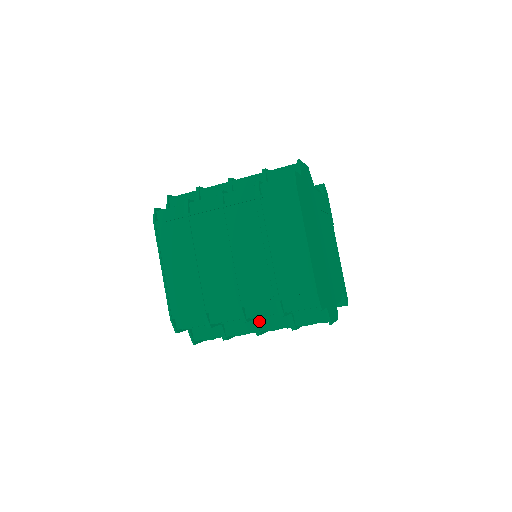
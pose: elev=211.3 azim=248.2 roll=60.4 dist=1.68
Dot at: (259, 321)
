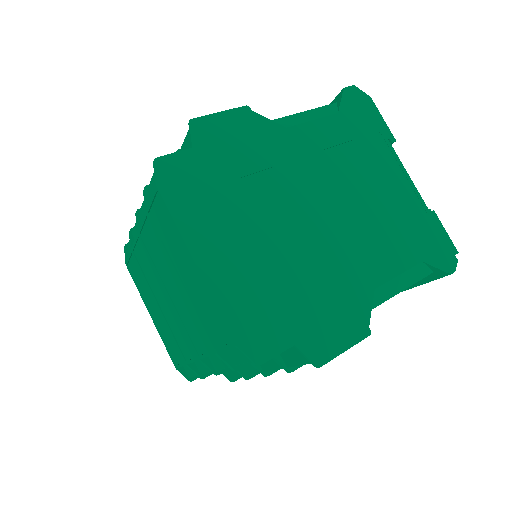
Dot at: occluded
